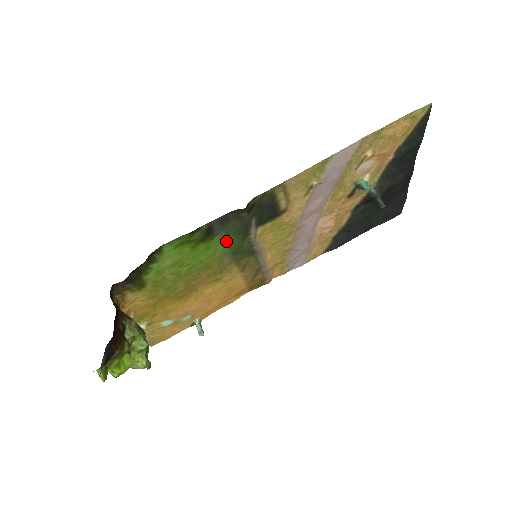
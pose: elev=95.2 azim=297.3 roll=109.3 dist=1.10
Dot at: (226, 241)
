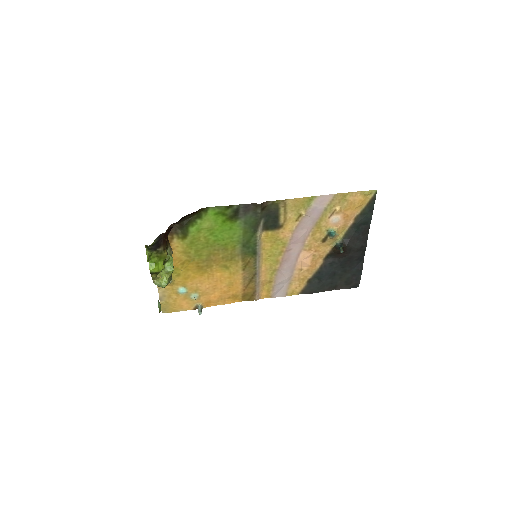
Dot at: (243, 229)
